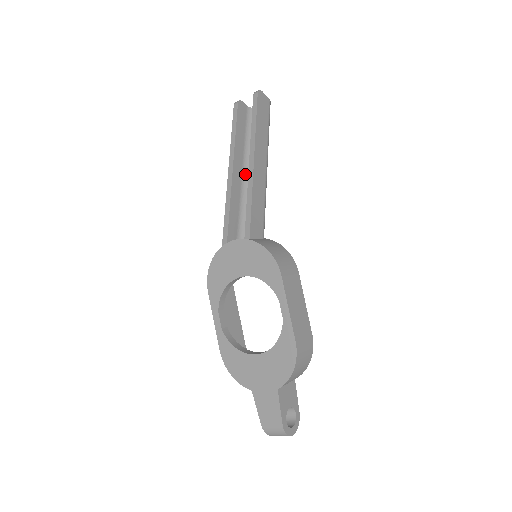
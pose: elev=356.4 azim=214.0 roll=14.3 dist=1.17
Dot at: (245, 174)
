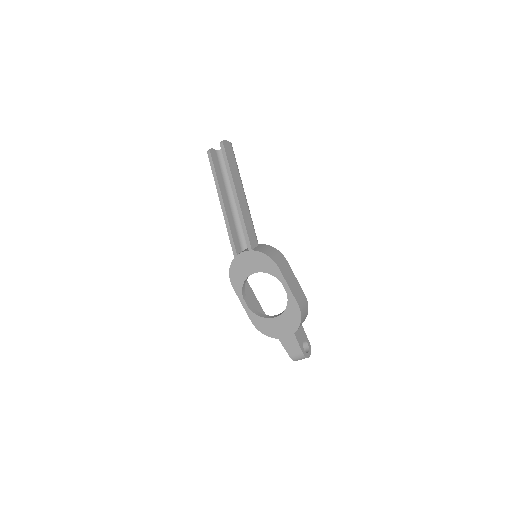
Dot at: (231, 202)
